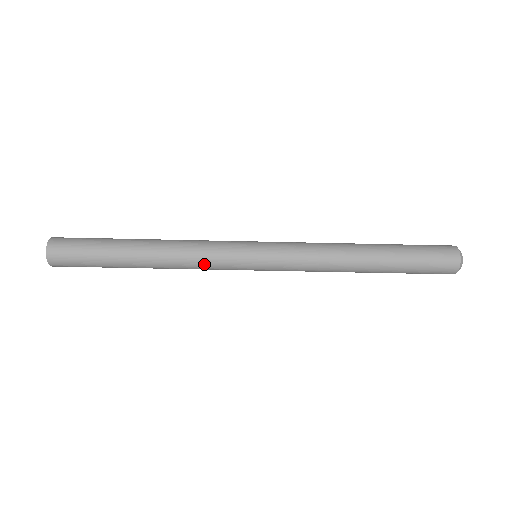
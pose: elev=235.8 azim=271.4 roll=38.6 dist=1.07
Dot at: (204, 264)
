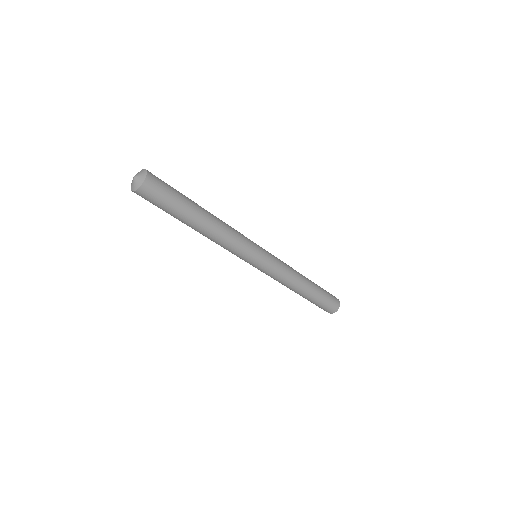
Dot at: (235, 245)
